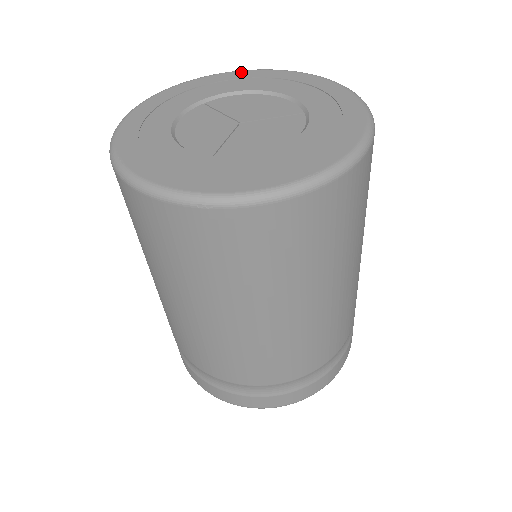
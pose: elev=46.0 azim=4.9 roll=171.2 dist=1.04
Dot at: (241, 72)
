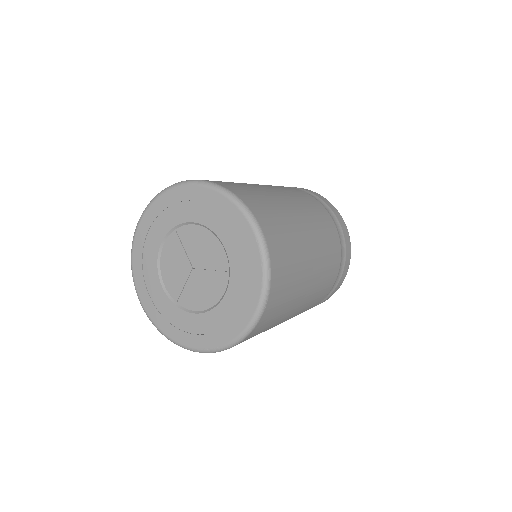
Dot at: (199, 189)
